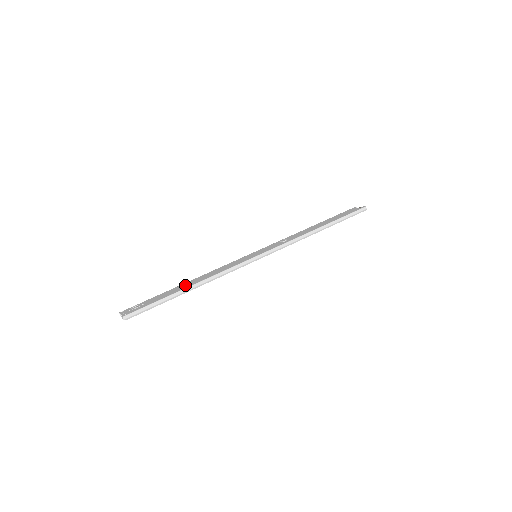
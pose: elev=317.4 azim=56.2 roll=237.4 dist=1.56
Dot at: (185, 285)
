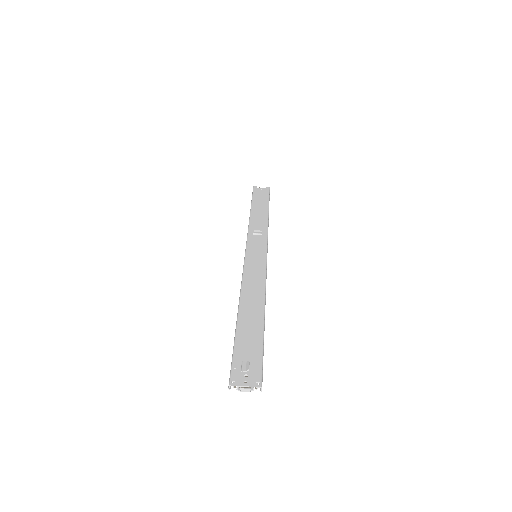
Dot at: (251, 313)
